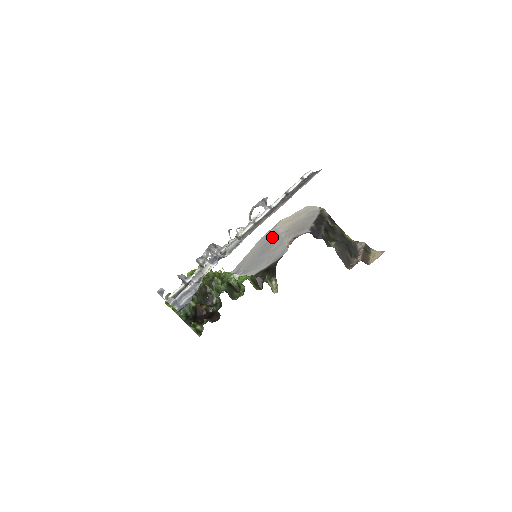
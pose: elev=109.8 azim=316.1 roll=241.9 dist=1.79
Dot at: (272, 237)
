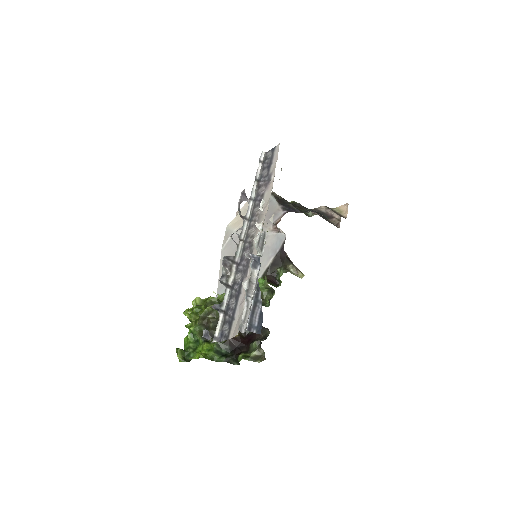
Dot at: occluded
